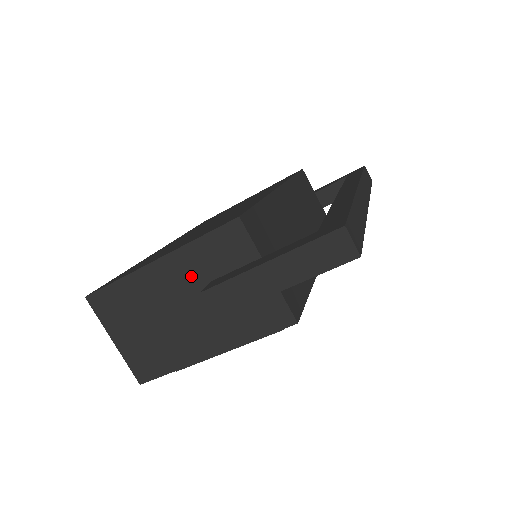
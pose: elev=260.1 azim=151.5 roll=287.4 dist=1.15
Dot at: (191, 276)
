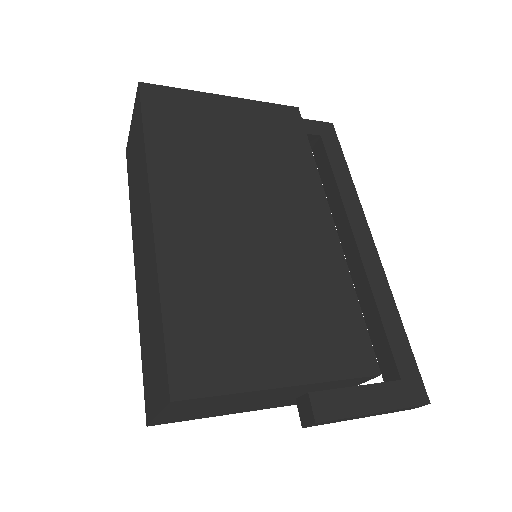
Dot at: (299, 391)
